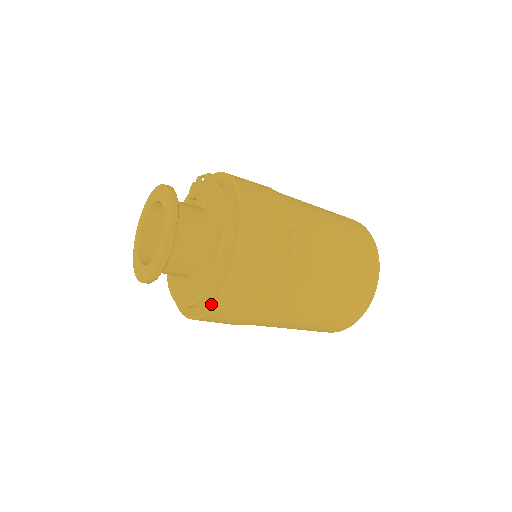
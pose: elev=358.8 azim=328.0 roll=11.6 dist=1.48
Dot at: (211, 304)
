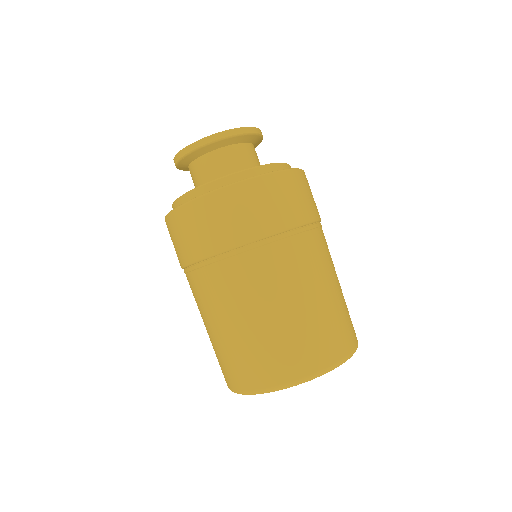
Dot at: (235, 182)
